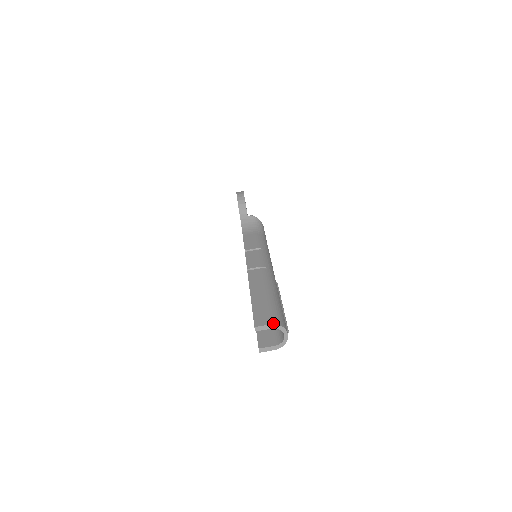
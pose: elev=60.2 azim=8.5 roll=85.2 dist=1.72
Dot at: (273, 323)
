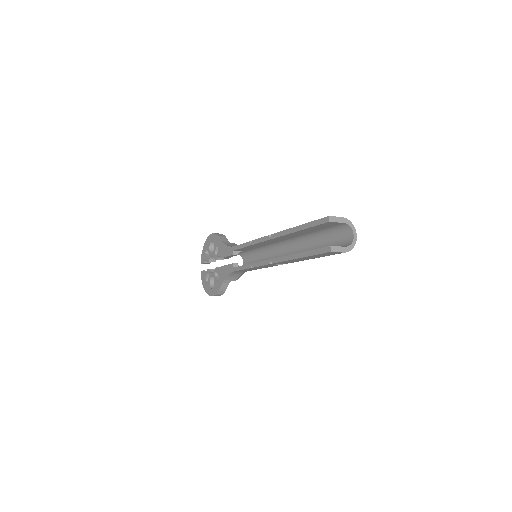
Dot at: (344, 218)
